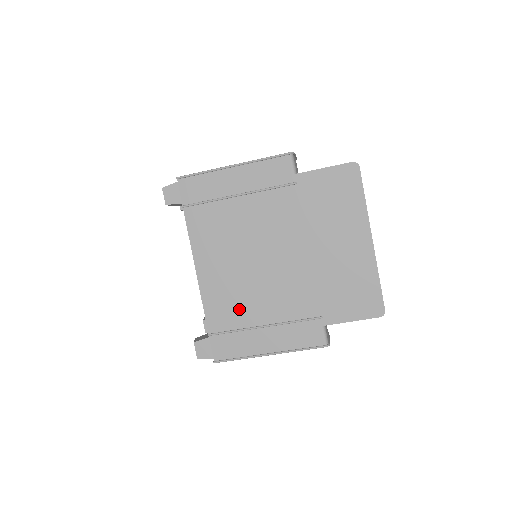
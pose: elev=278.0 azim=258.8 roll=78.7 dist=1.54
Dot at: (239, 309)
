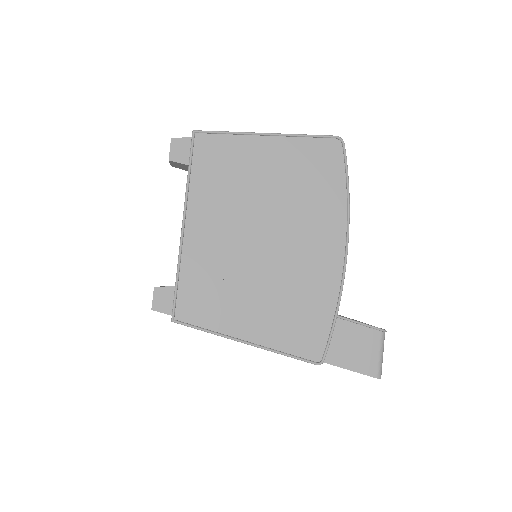
Dot at: occluded
